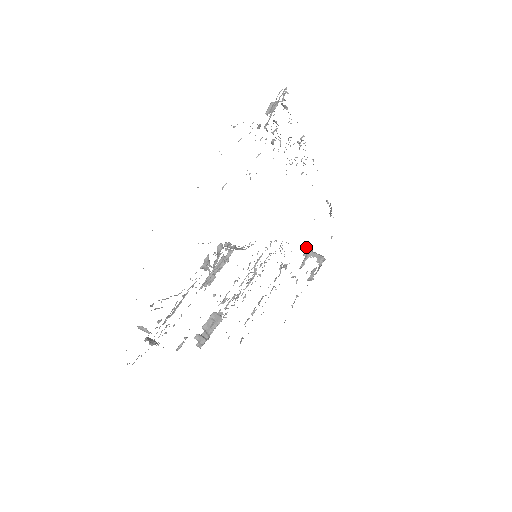
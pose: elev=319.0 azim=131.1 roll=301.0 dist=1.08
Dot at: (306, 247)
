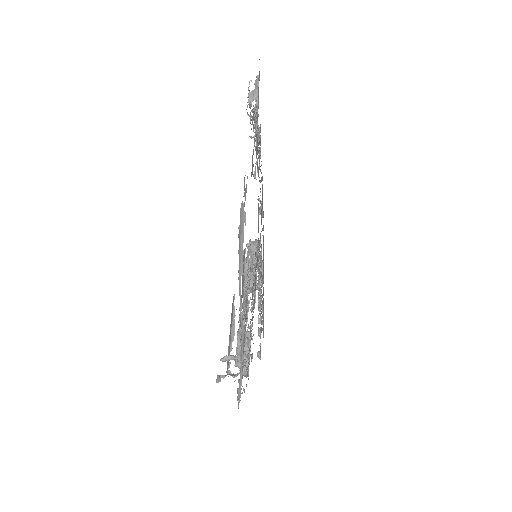
Dot at: occluded
